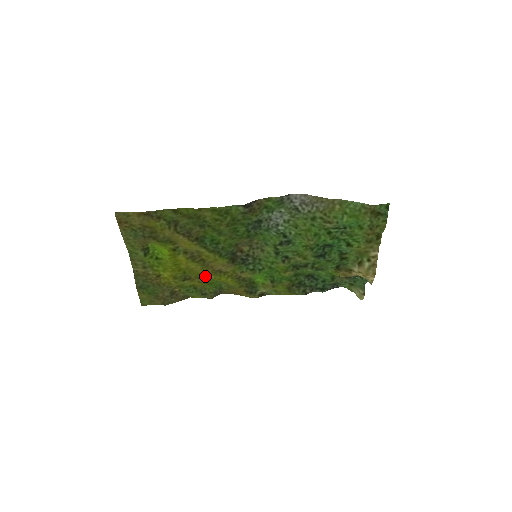
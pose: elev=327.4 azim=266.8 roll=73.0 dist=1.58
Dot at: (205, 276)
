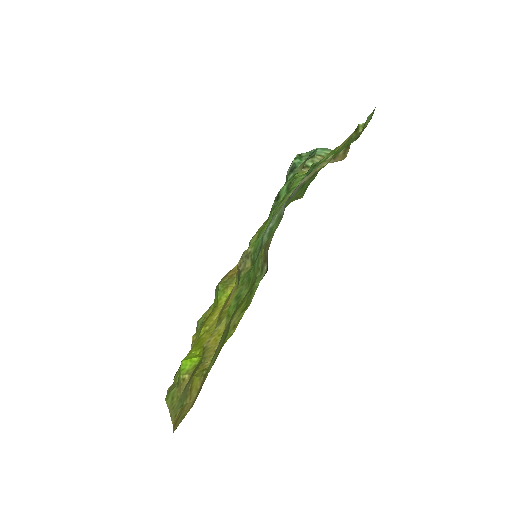
Dot at: (214, 309)
